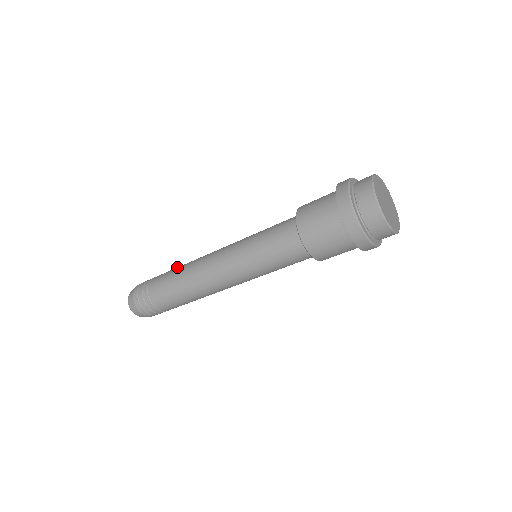
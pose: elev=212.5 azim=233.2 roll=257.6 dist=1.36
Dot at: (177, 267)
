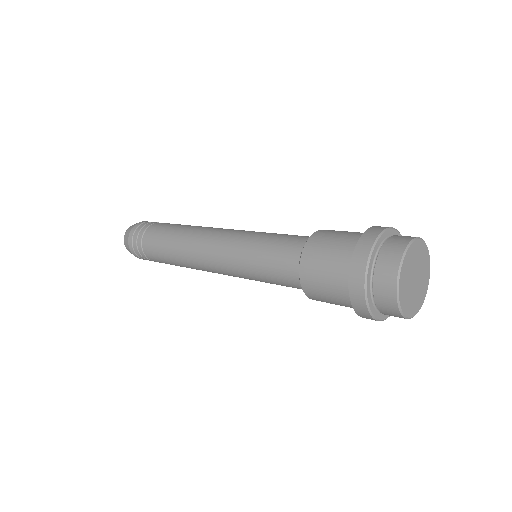
Dot at: (175, 227)
